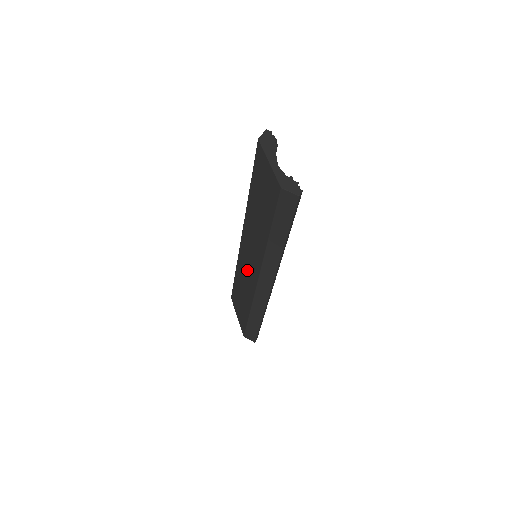
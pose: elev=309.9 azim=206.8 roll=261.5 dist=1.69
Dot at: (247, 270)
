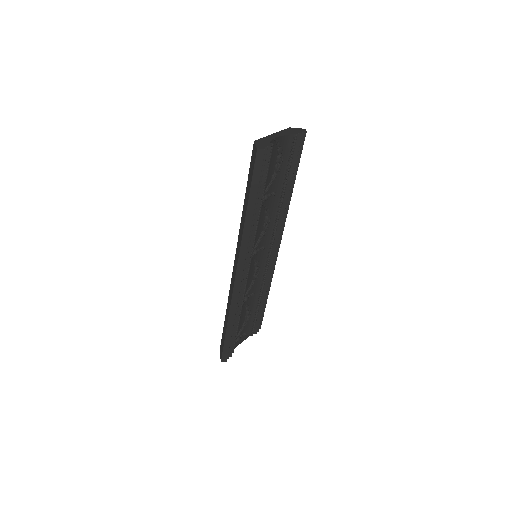
Dot at: occluded
